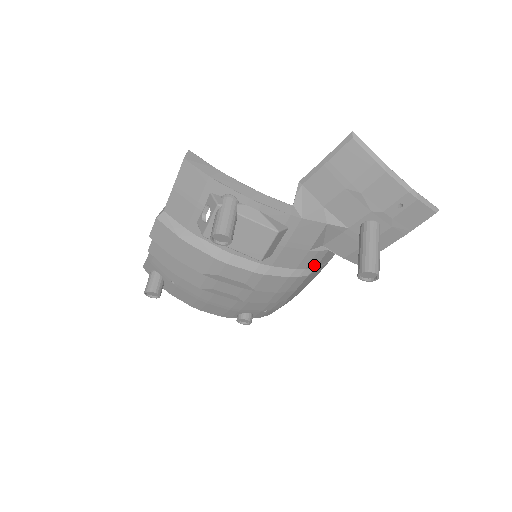
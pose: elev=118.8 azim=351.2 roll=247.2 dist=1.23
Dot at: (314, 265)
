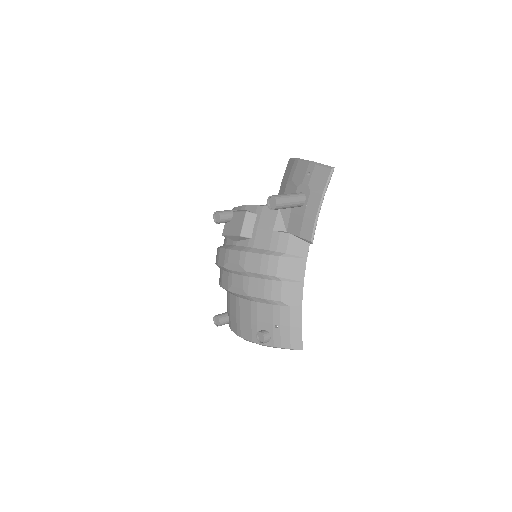
Dot at: (284, 249)
